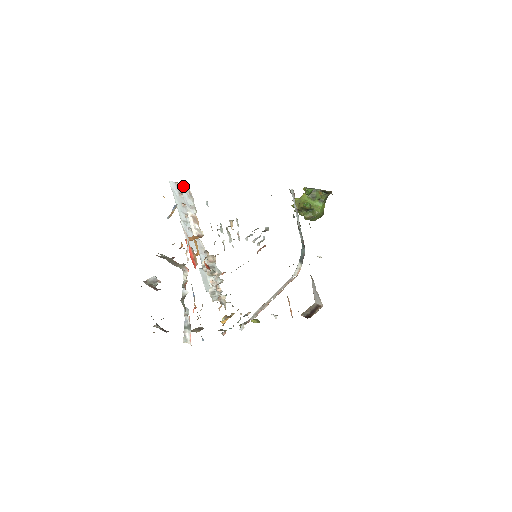
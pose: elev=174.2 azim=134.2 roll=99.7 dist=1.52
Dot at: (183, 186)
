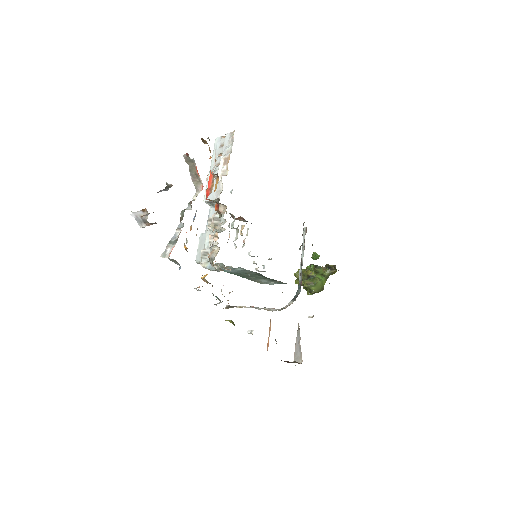
Dot at: (228, 135)
